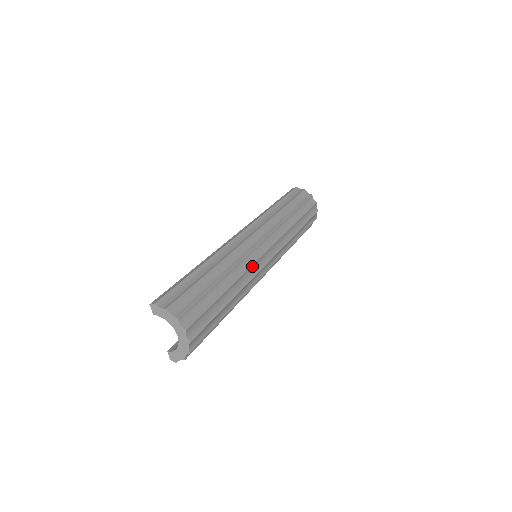
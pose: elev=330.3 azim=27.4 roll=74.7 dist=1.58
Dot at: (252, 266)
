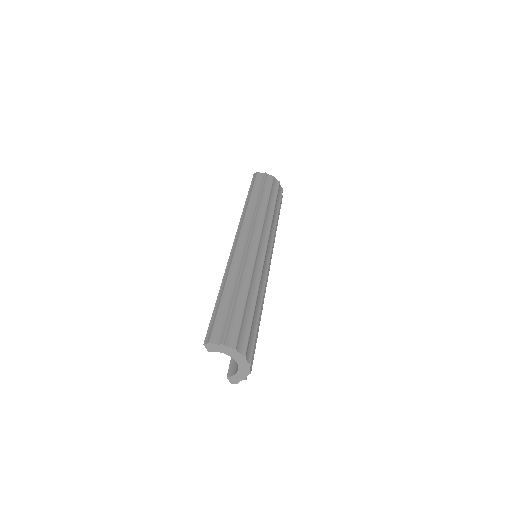
Dot at: (262, 269)
